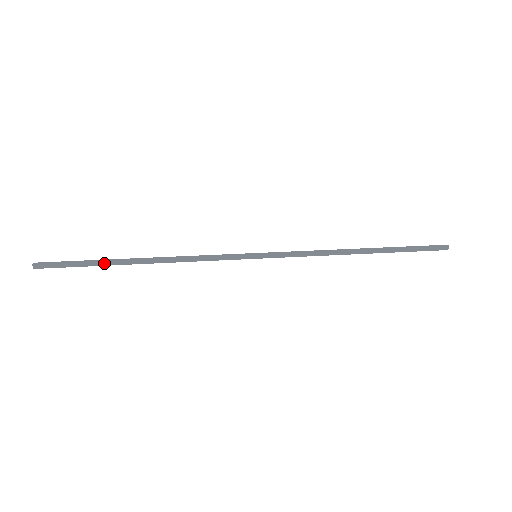
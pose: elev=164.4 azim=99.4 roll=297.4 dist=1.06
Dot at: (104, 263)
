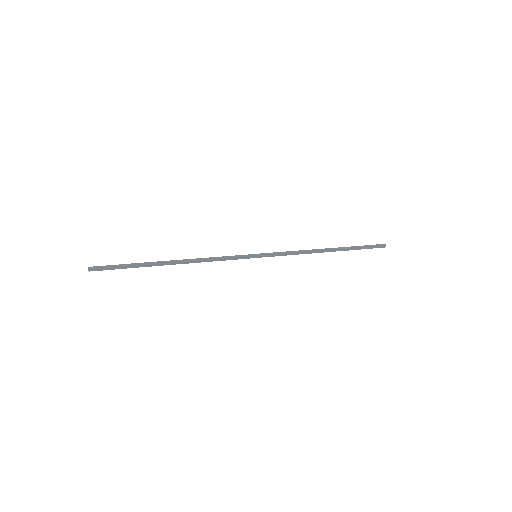
Dot at: (144, 265)
